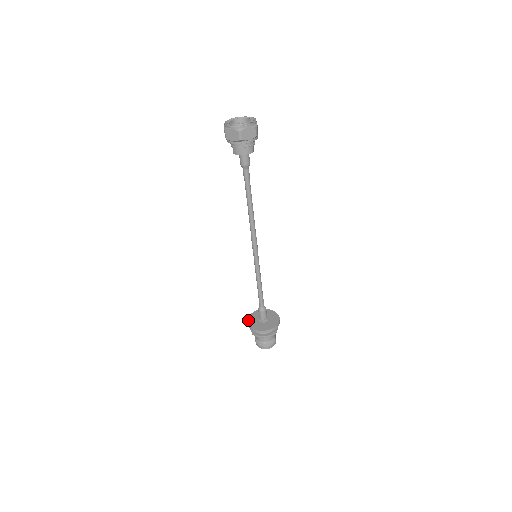
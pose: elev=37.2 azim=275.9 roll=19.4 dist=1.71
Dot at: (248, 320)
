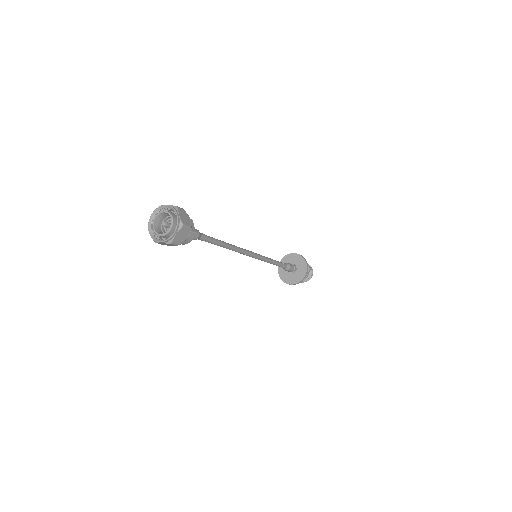
Dot at: (279, 275)
